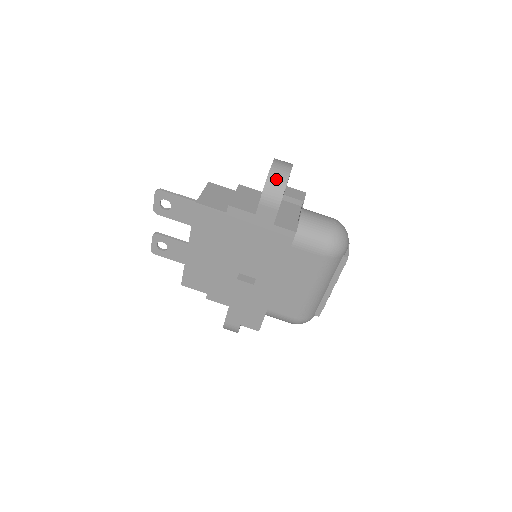
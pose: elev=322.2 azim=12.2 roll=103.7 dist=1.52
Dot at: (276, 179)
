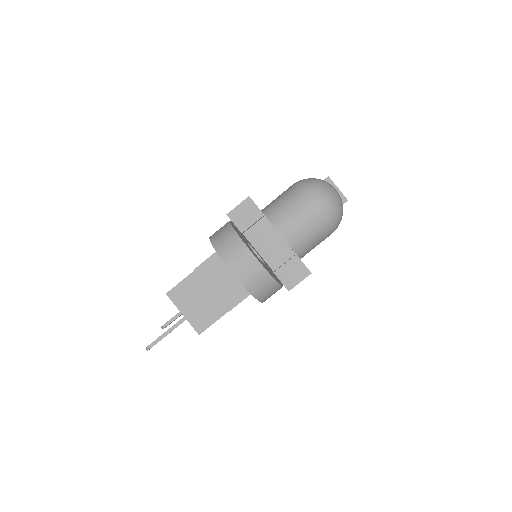
Dot at: (259, 286)
